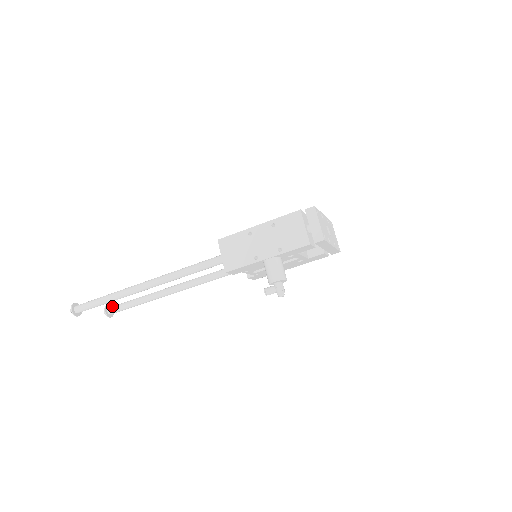
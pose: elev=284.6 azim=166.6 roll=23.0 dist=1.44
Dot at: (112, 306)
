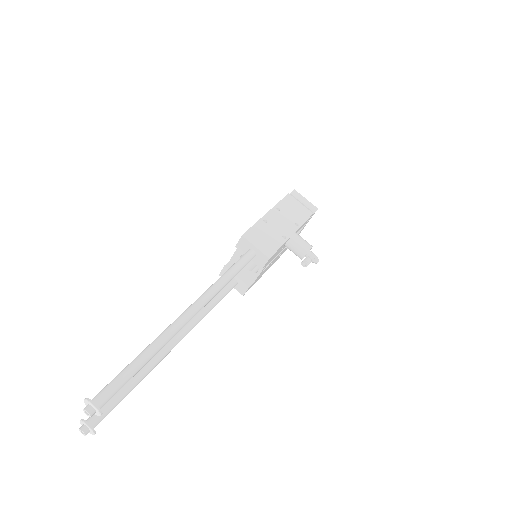
Dot at: occluded
